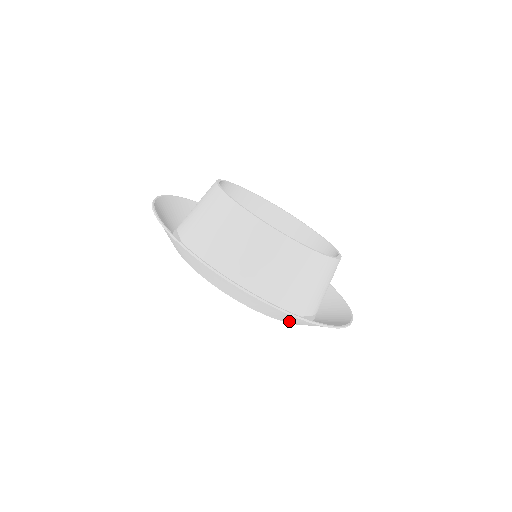
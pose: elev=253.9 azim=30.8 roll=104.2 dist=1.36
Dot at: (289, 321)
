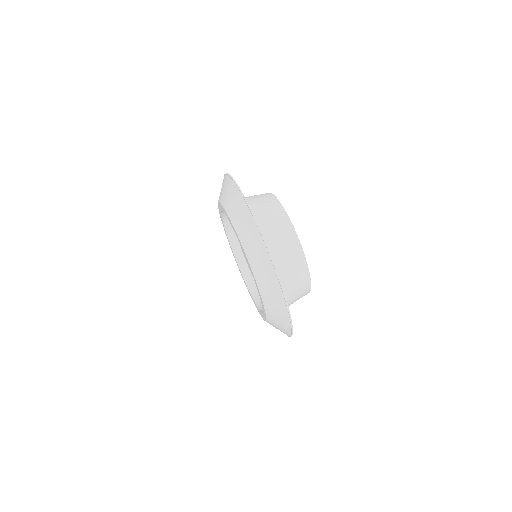
Dot at: (272, 313)
